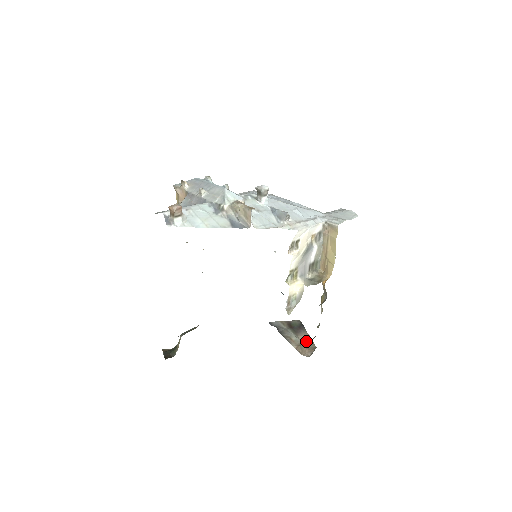
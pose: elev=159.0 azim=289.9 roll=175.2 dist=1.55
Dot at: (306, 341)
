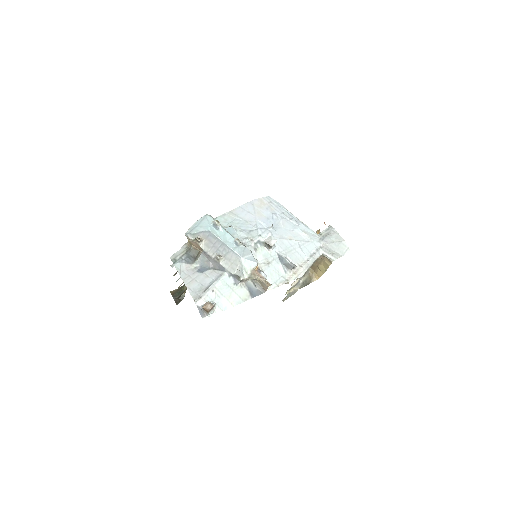
Dot at: occluded
